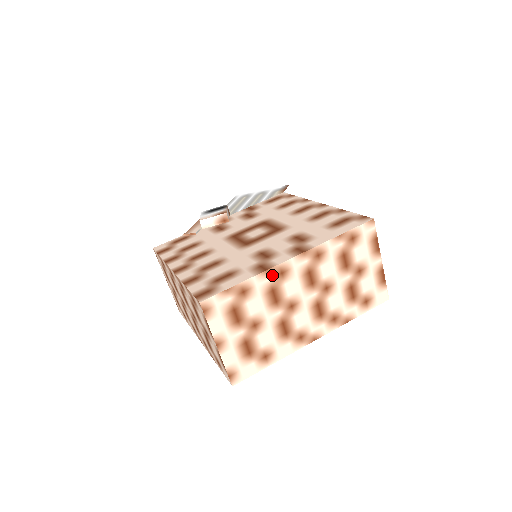
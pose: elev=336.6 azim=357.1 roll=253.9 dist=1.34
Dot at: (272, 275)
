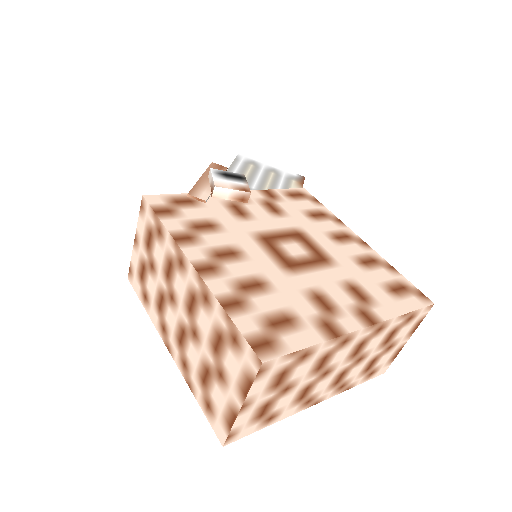
Dot at: (337, 342)
